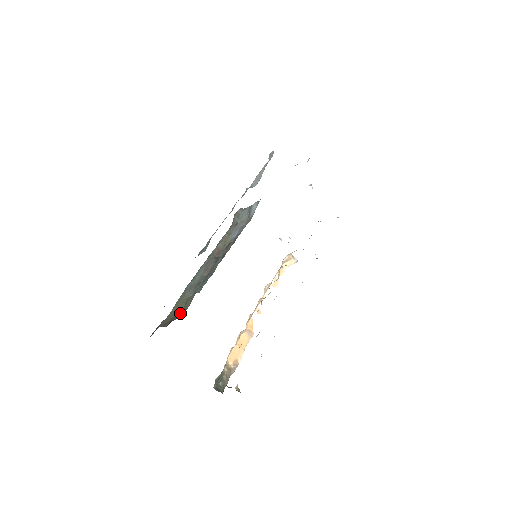
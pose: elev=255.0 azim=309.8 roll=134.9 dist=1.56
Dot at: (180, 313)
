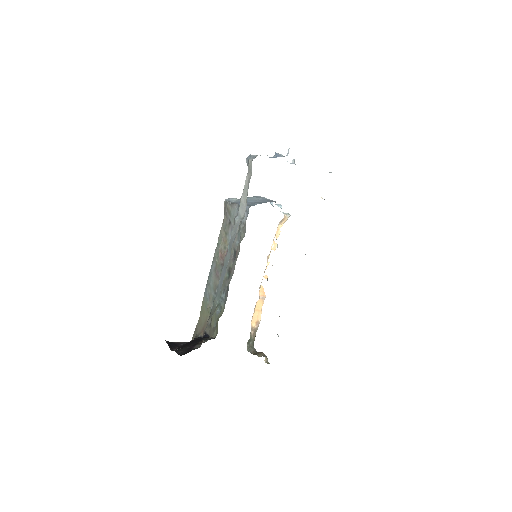
Dot at: (210, 326)
